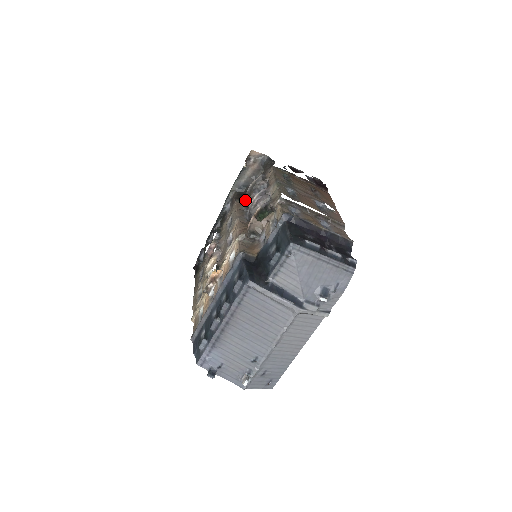
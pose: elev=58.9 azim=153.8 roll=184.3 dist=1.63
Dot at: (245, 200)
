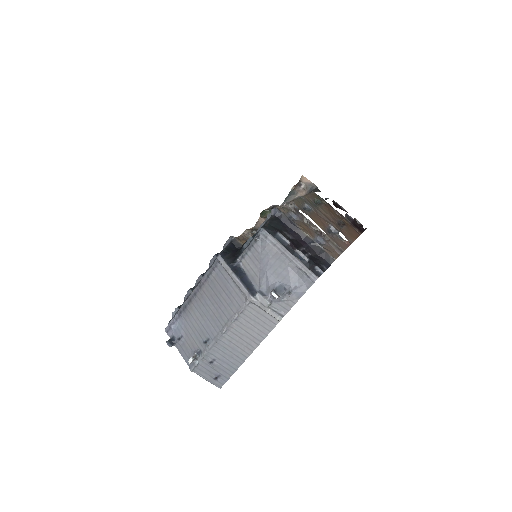
Dot at: occluded
